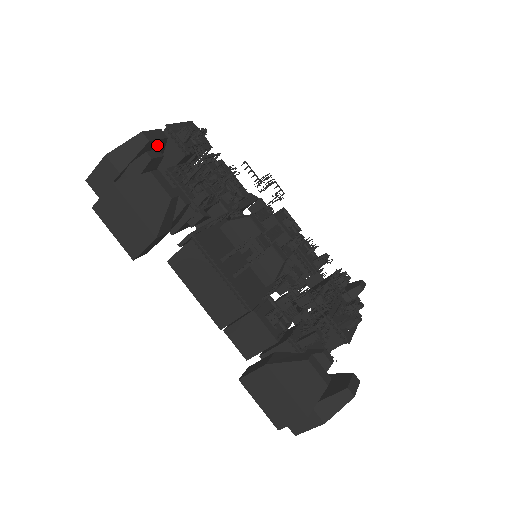
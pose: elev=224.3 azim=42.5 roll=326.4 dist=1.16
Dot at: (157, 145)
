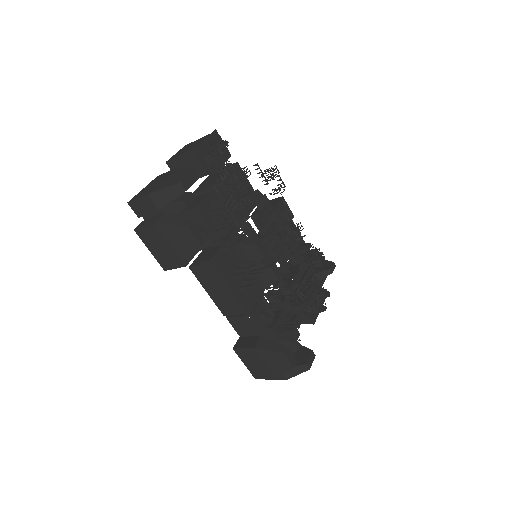
Dot at: occluded
